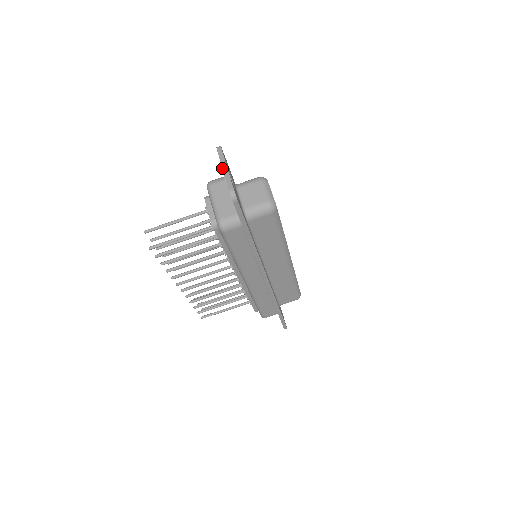
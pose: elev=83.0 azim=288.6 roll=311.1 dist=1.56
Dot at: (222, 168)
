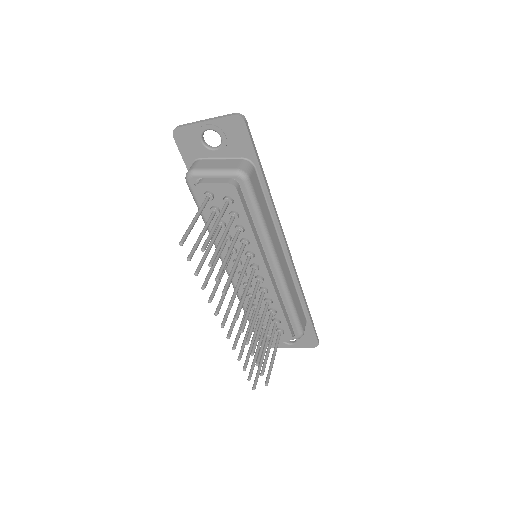
Dot at: (204, 121)
